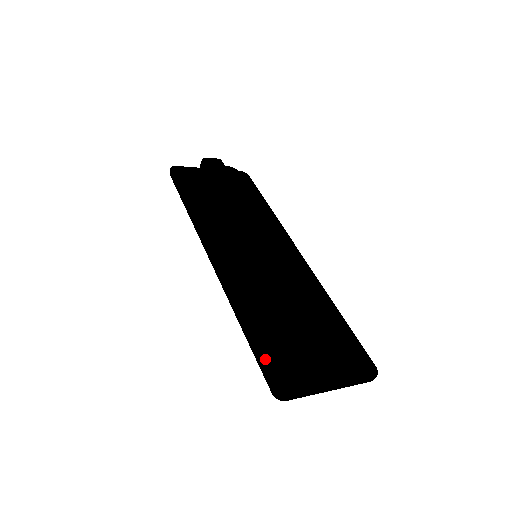
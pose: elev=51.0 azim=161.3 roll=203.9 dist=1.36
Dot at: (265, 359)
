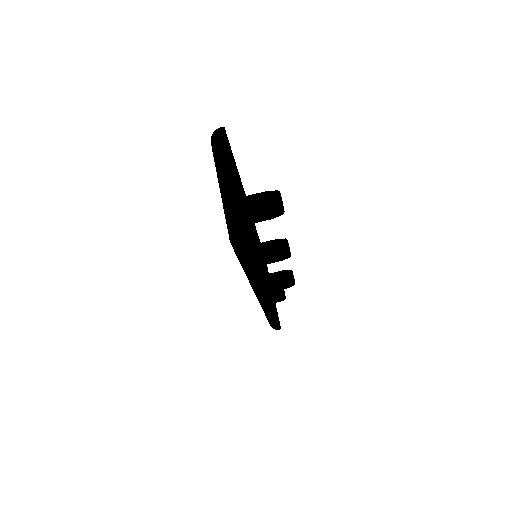
Dot at: occluded
